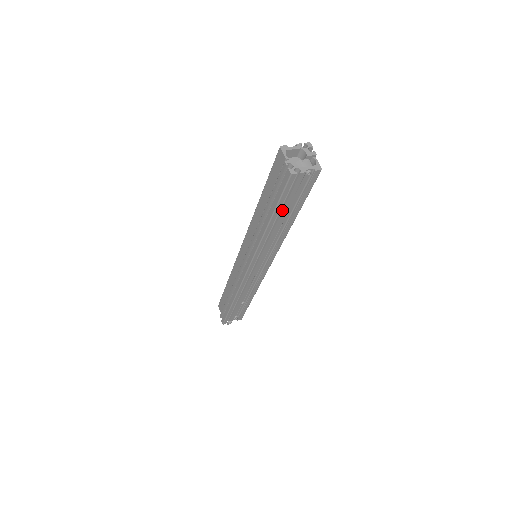
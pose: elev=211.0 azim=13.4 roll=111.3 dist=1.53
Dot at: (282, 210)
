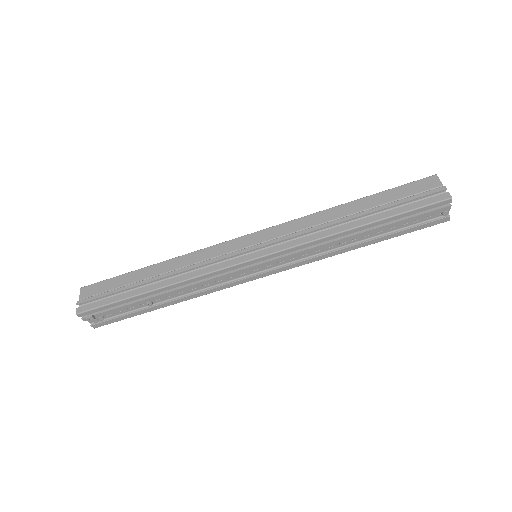
Dot at: (387, 224)
